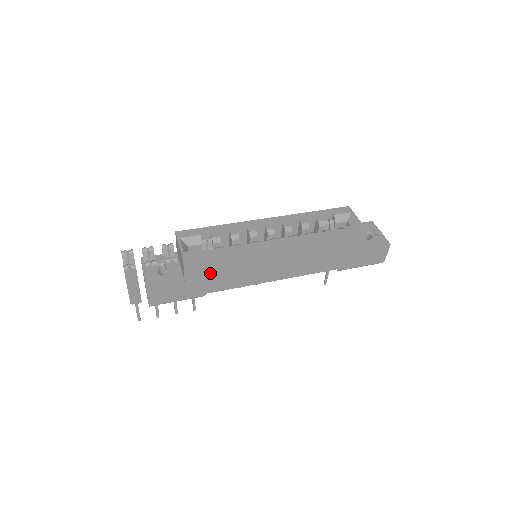
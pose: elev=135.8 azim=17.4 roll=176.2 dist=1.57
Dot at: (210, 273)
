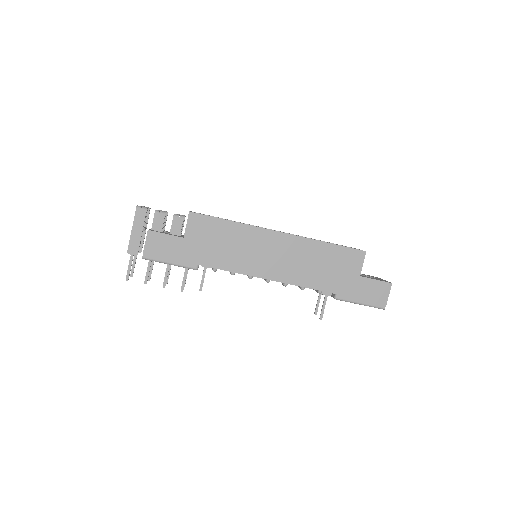
Dot at: (209, 239)
